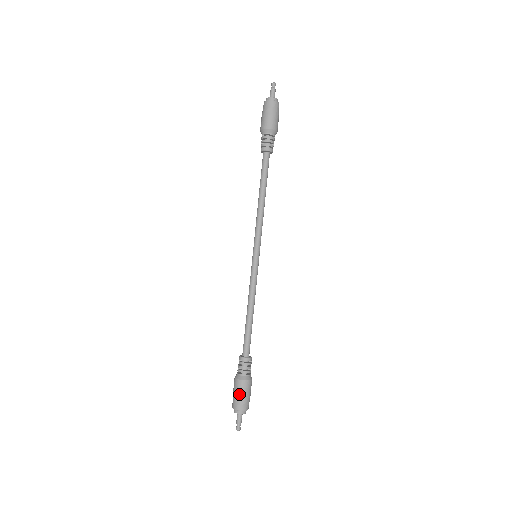
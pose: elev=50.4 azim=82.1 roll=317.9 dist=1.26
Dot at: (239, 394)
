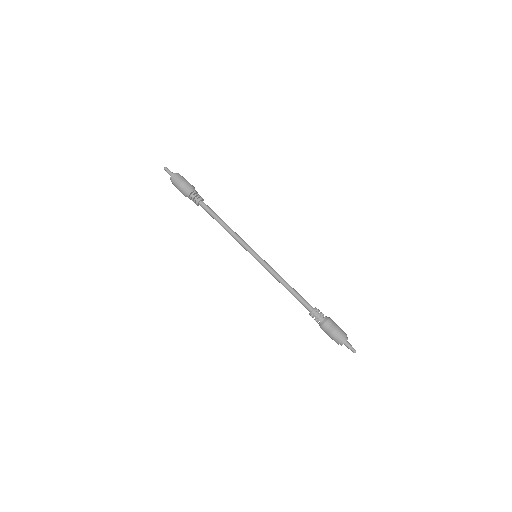
Dot at: (330, 333)
